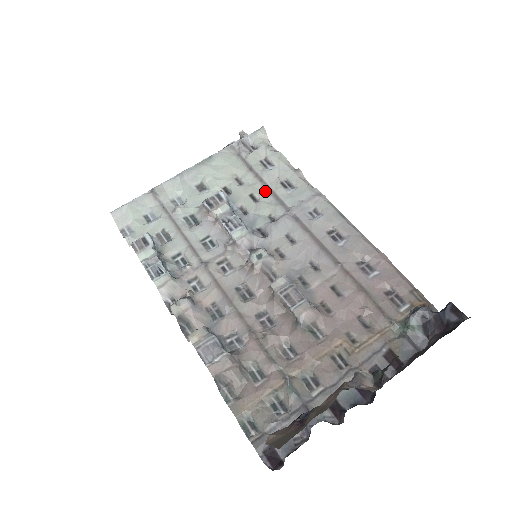
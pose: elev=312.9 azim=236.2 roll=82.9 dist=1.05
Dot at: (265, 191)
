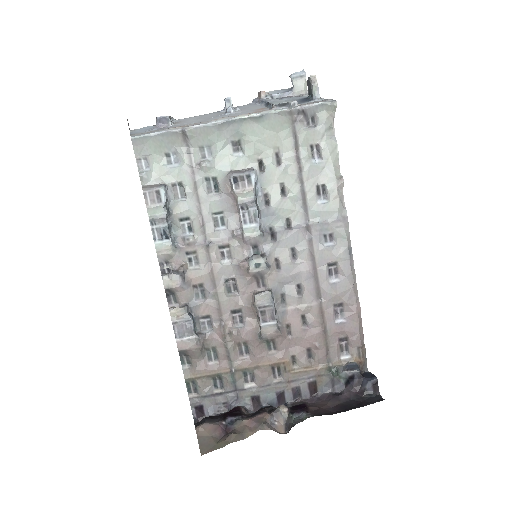
Dot at: (297, 188)
